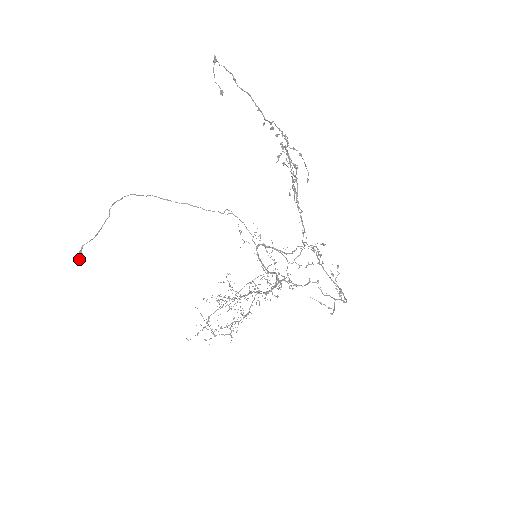
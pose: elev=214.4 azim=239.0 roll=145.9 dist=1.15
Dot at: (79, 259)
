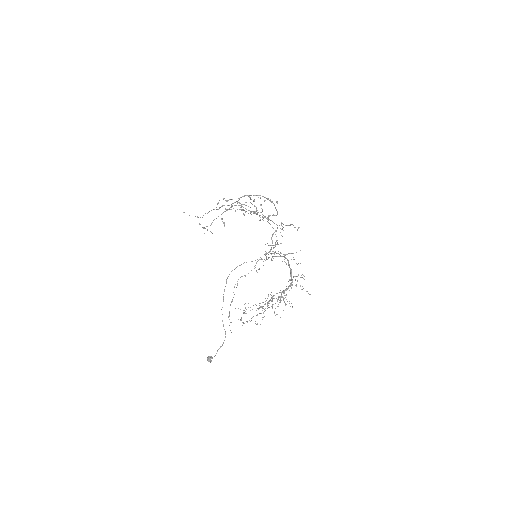
Dot at: (208, 358)
